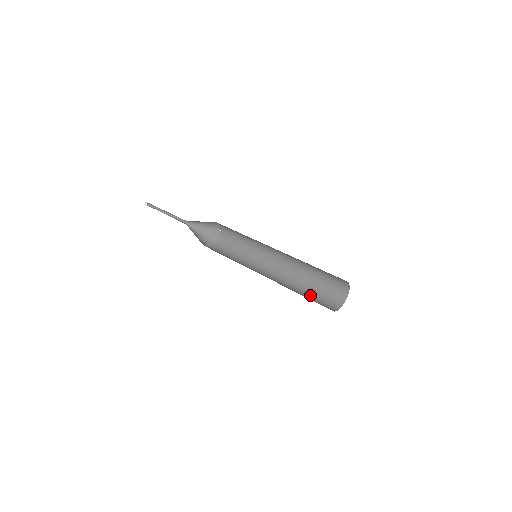
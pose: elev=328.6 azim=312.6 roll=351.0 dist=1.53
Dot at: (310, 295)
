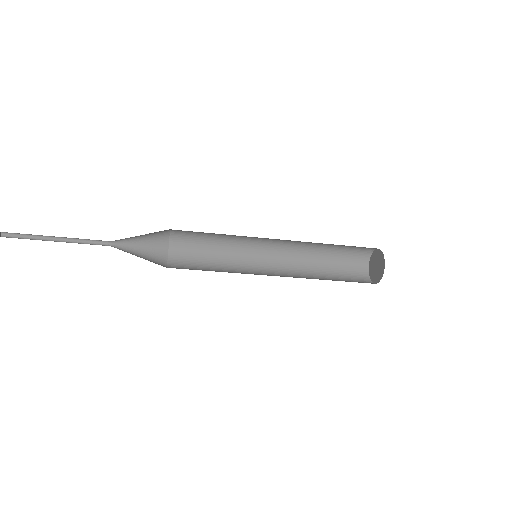
Dot at: occluded
